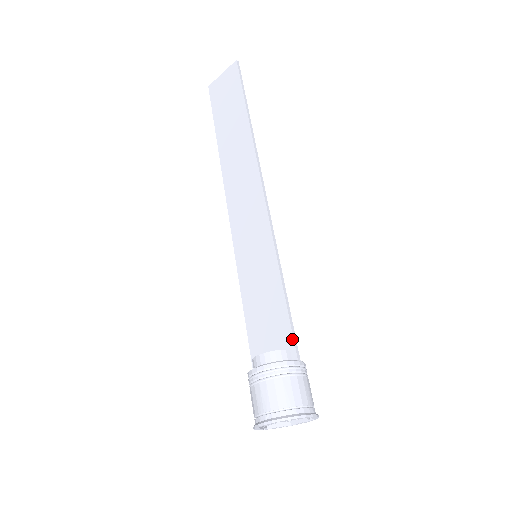
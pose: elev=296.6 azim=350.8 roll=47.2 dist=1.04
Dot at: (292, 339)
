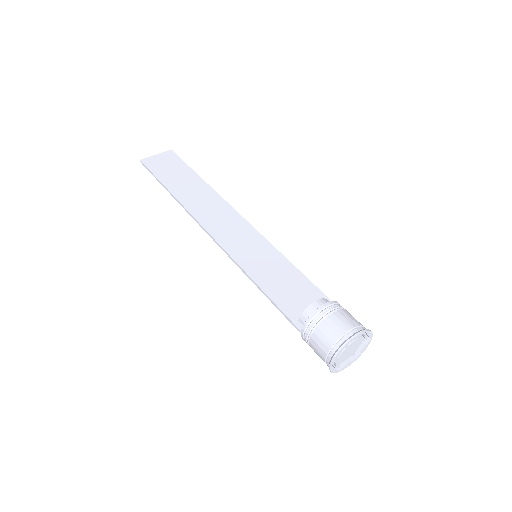
Dot at: (326, 296)
